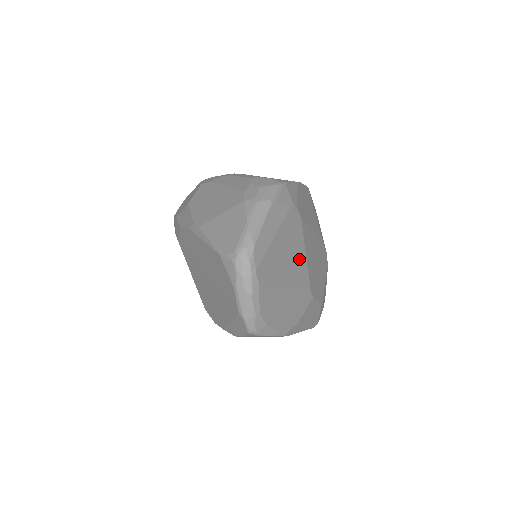
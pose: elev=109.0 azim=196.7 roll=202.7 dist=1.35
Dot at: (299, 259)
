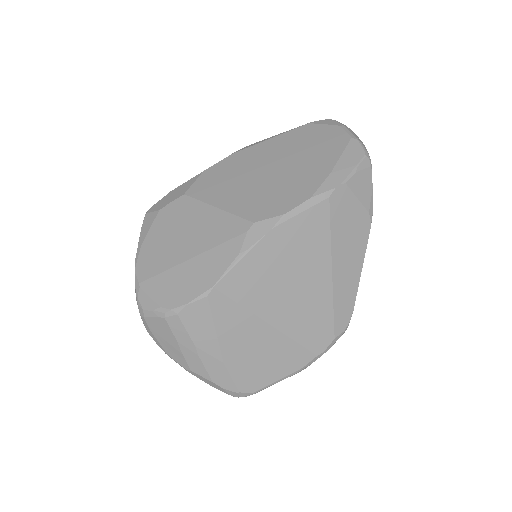
Dot at: occluded
